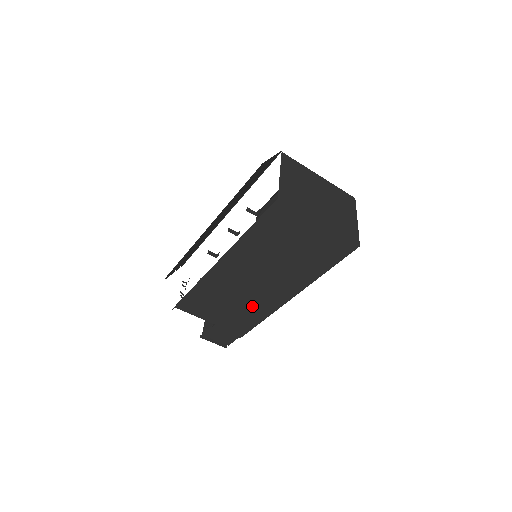
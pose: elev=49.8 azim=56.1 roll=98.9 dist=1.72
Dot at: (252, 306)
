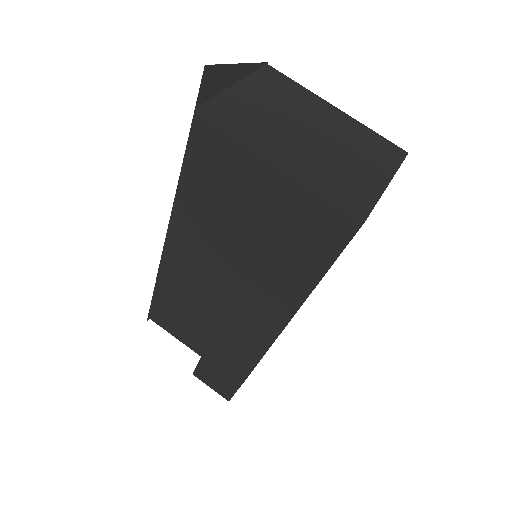
Dot at: (235, 333)
